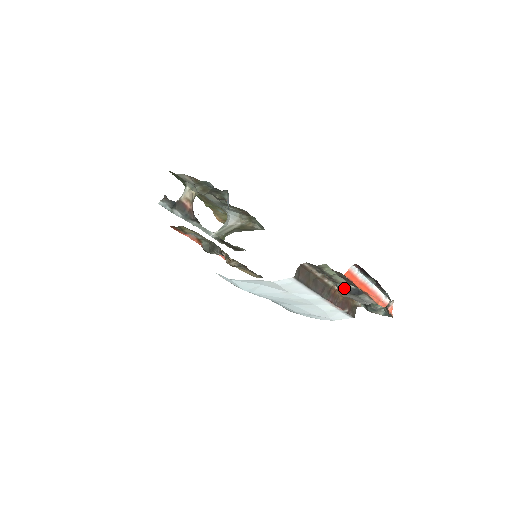
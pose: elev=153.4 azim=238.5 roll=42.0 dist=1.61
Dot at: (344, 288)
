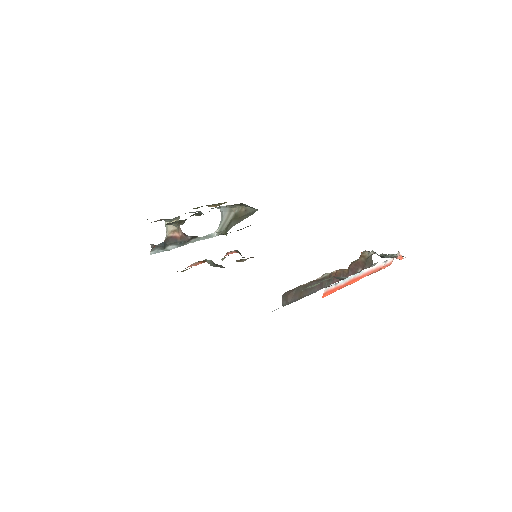
Dot at: (339, 279)
